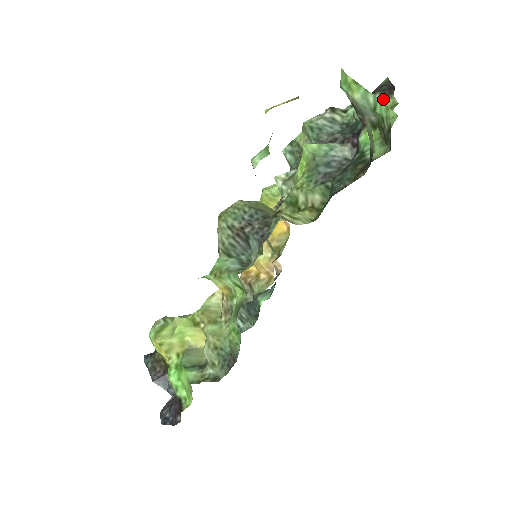
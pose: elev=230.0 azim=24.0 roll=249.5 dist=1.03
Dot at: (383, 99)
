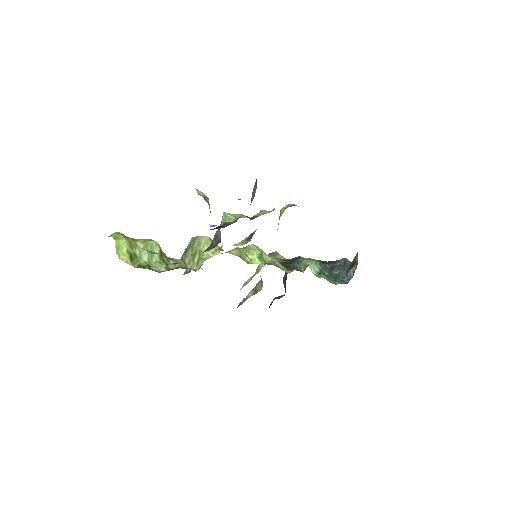
Dot at: occluded
